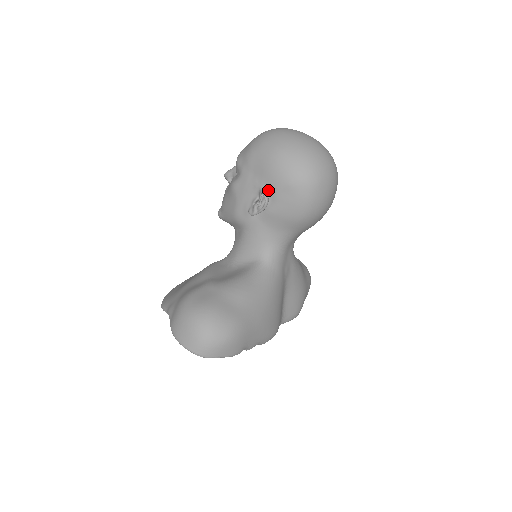
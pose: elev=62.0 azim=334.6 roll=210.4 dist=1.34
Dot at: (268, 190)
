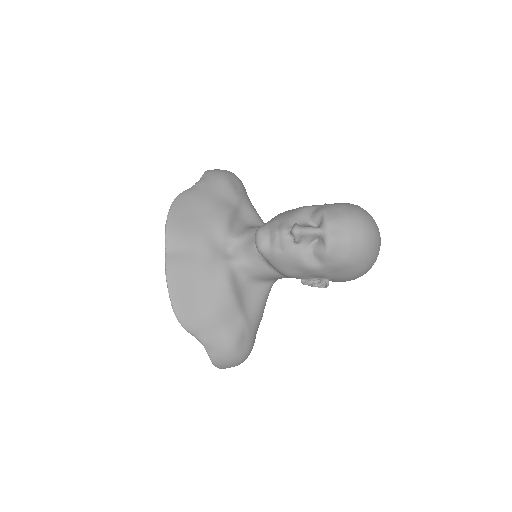
Dot at: (331, 280)
